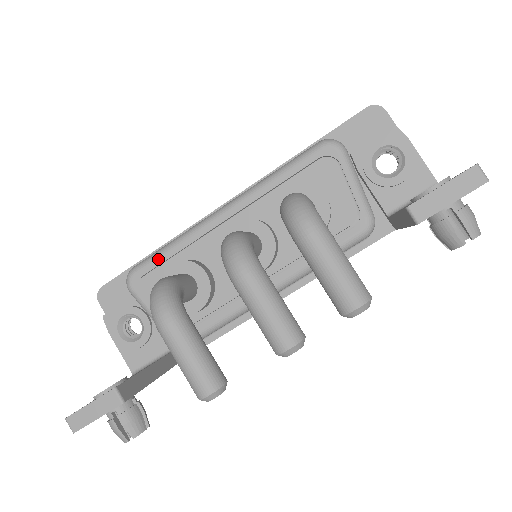
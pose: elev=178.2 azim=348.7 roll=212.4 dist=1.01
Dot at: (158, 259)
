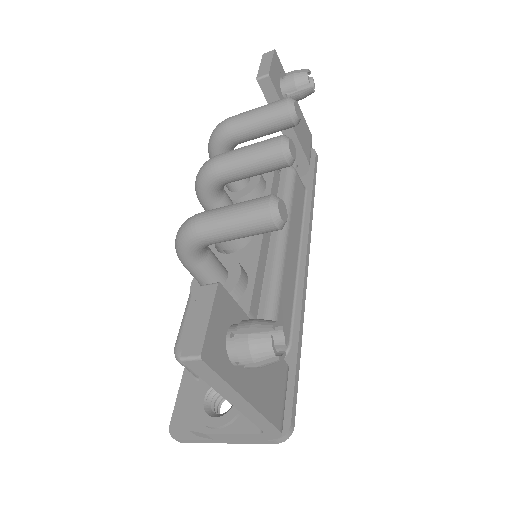
Dot at: occluded
